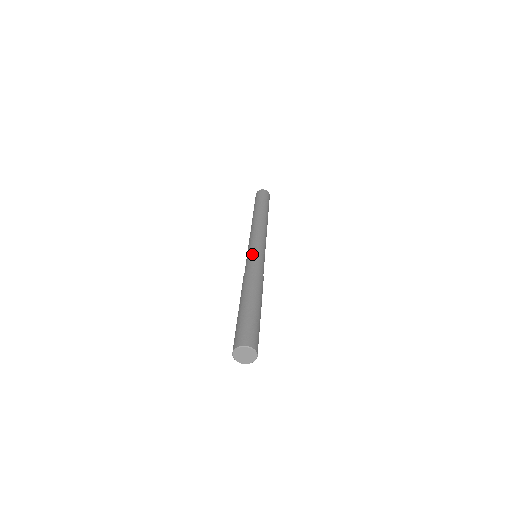
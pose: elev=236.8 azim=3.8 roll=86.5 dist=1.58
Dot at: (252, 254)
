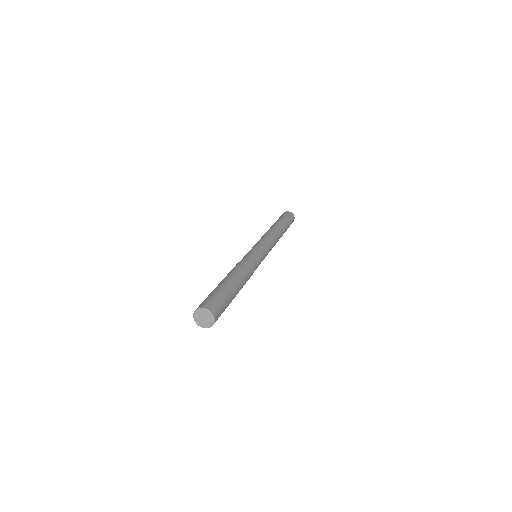
Dot at: (257, 253)
